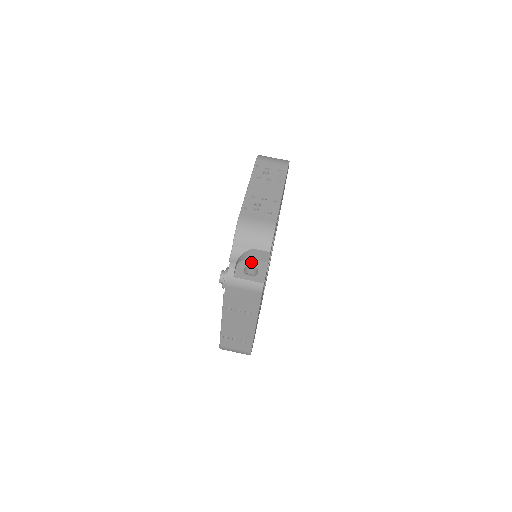
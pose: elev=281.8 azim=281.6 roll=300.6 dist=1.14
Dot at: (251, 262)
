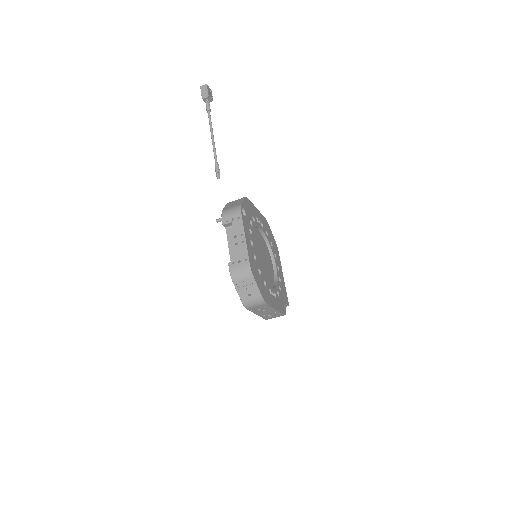
Dot at: occluded
